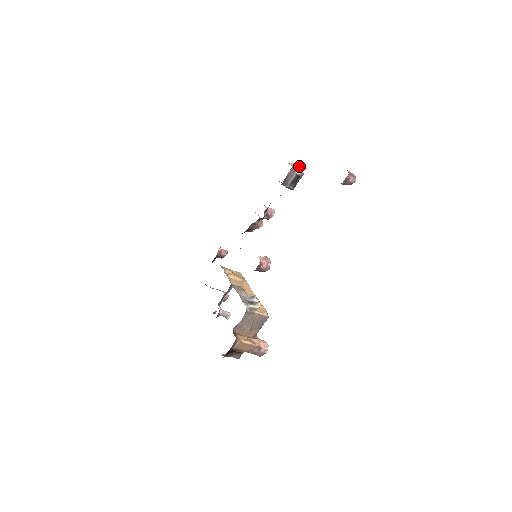
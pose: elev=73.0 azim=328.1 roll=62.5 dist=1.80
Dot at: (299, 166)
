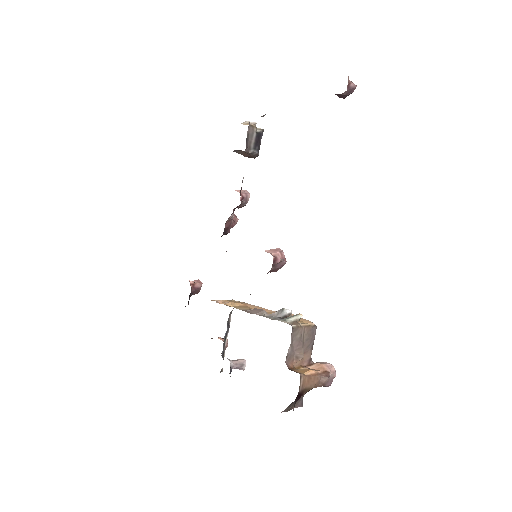
Dot at: (253, 122)
